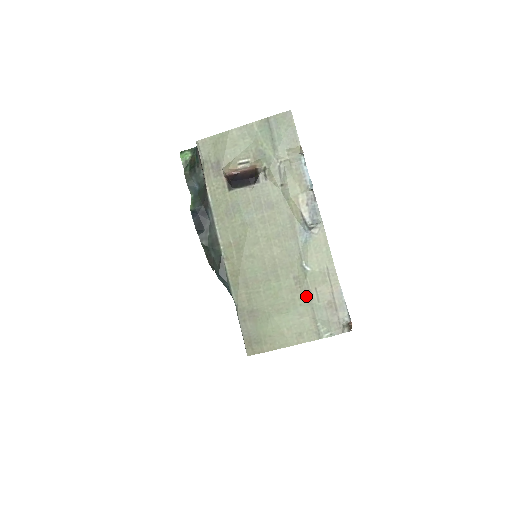
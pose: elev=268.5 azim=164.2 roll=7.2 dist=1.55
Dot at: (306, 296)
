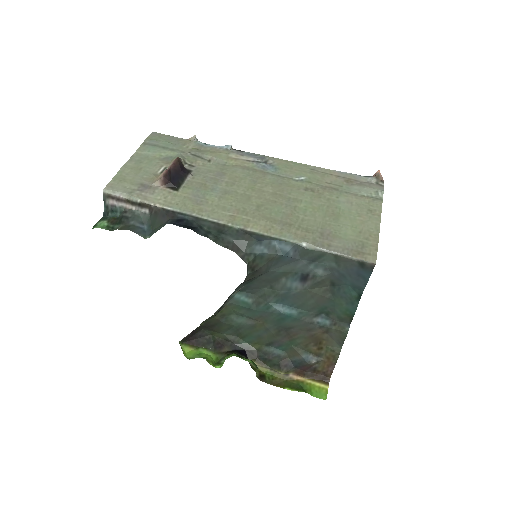
Dot at: (330, 191)
